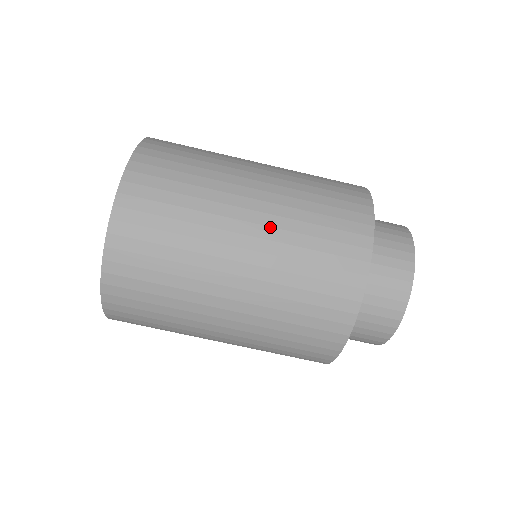
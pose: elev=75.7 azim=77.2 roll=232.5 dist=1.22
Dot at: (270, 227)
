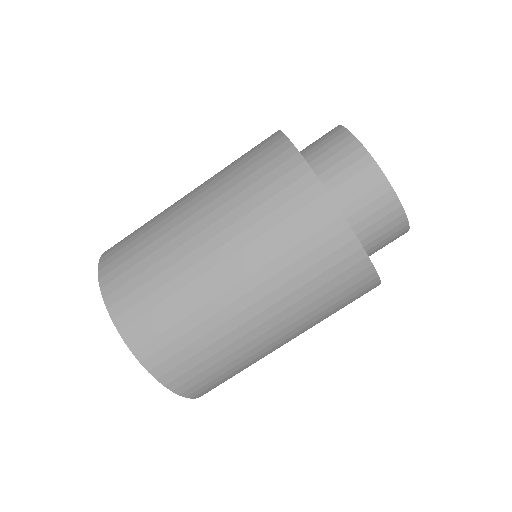
Dot at: (261, 285)
